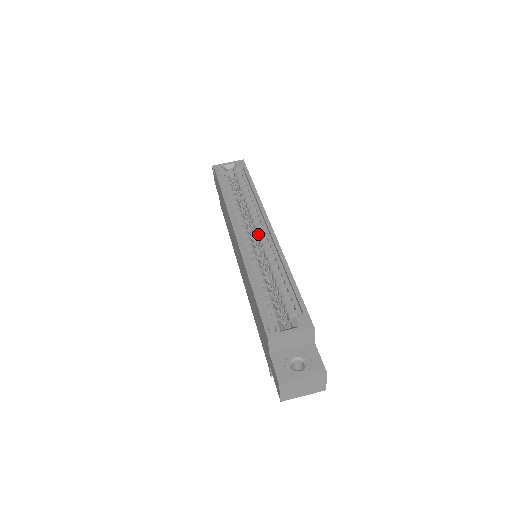
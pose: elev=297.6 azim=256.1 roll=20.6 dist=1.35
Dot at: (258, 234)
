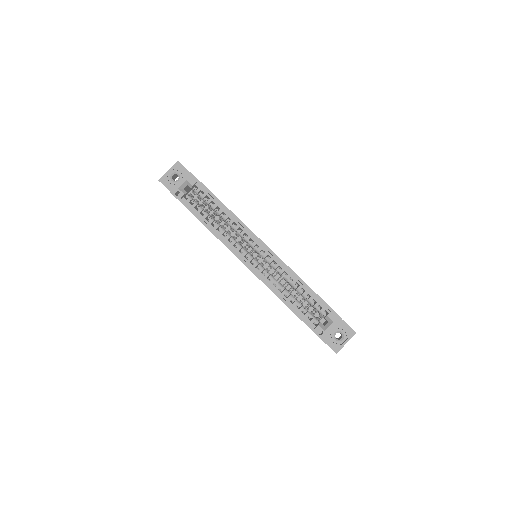
Dot at: (258, 253)
